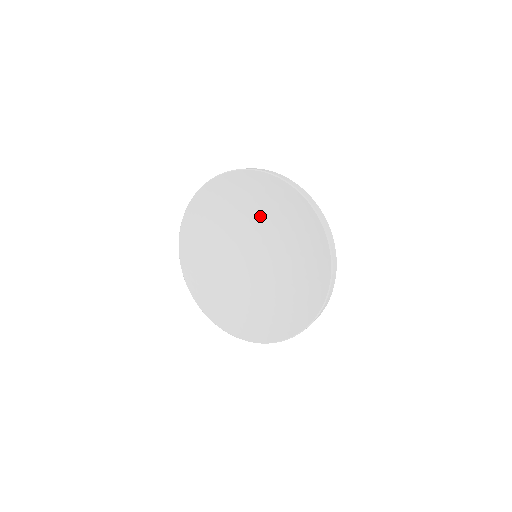
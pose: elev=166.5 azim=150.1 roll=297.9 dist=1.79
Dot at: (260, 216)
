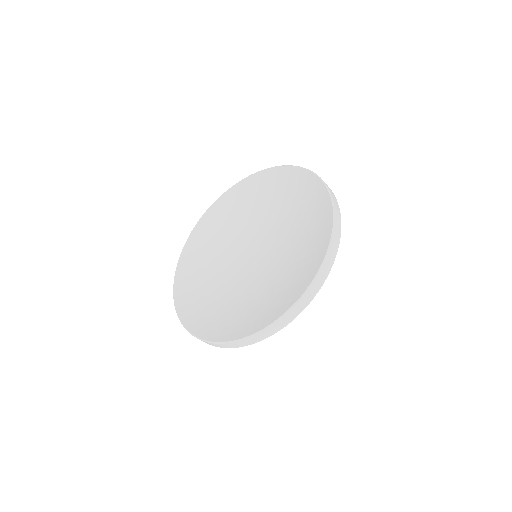
Dot at: (246, 221)
